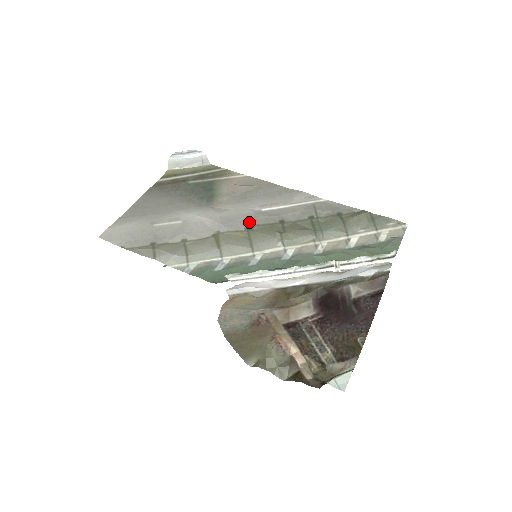
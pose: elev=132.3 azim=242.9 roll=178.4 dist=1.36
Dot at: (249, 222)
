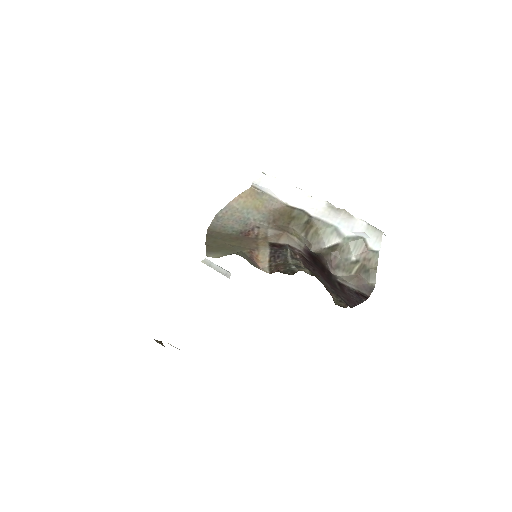
Dot at: occluded
